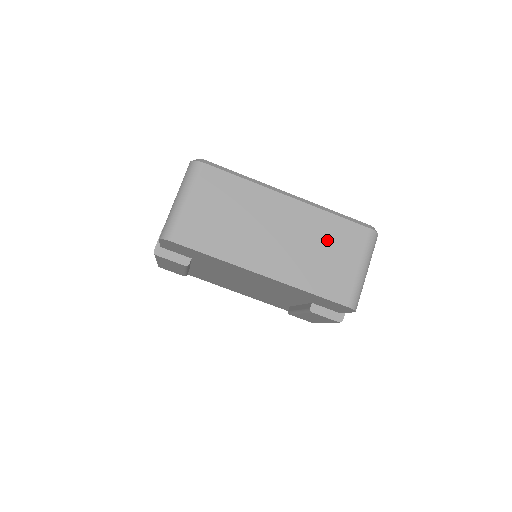
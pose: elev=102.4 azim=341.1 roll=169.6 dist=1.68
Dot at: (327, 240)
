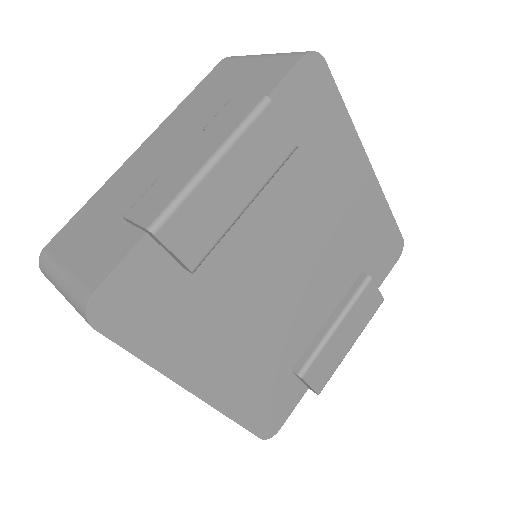
Dot at: occluded
